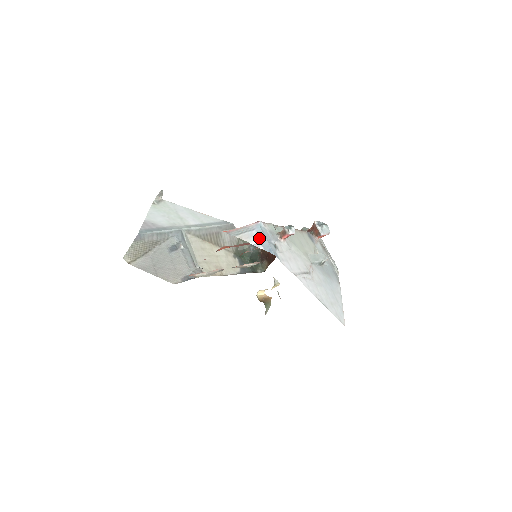
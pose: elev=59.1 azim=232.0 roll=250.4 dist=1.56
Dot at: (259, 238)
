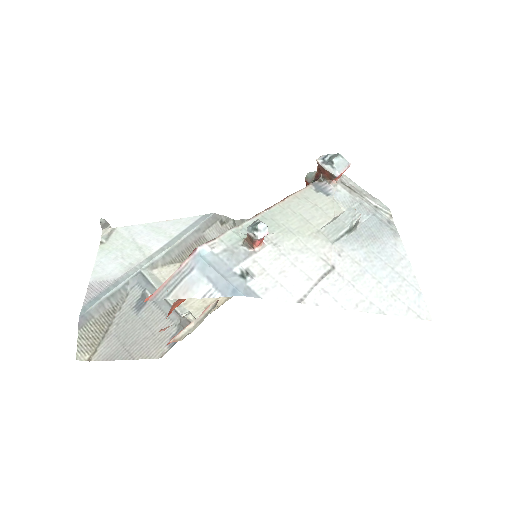
Dot at: (207, 280)
